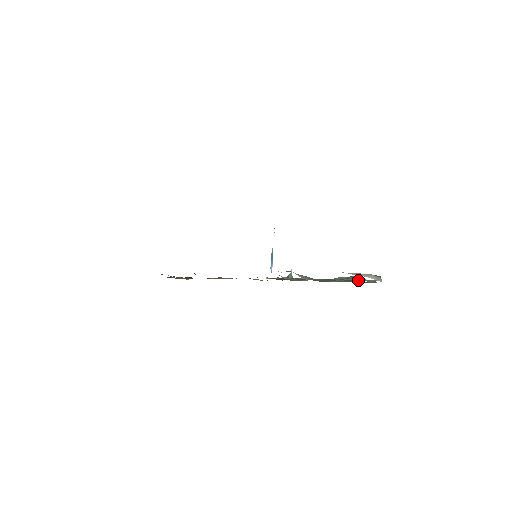
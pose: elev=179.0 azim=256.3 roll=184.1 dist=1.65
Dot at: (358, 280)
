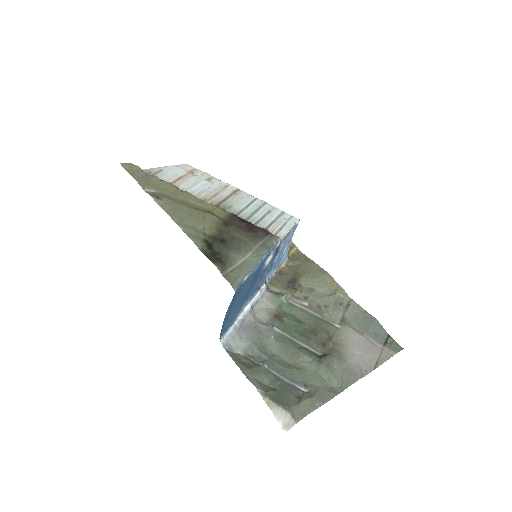
Dot at: (310, 380)
